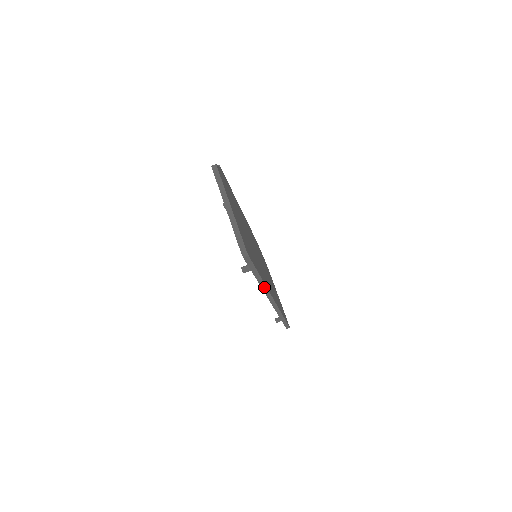
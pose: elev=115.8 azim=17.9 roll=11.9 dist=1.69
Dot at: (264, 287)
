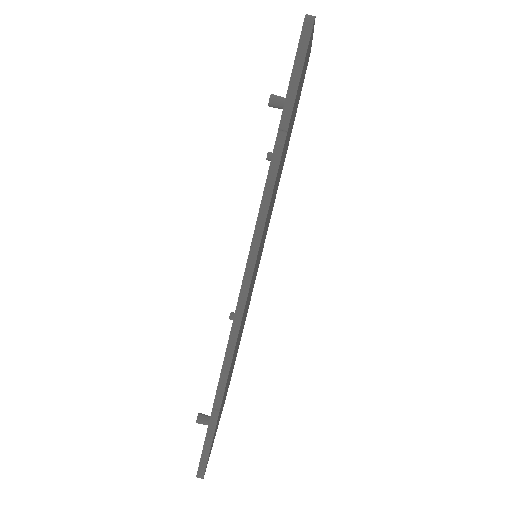
Dot at: (268, 194)
